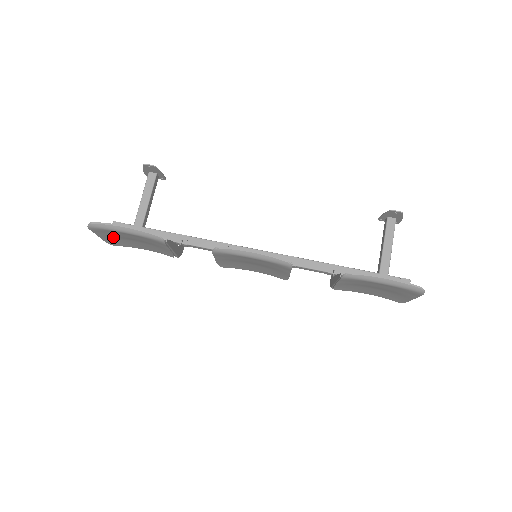
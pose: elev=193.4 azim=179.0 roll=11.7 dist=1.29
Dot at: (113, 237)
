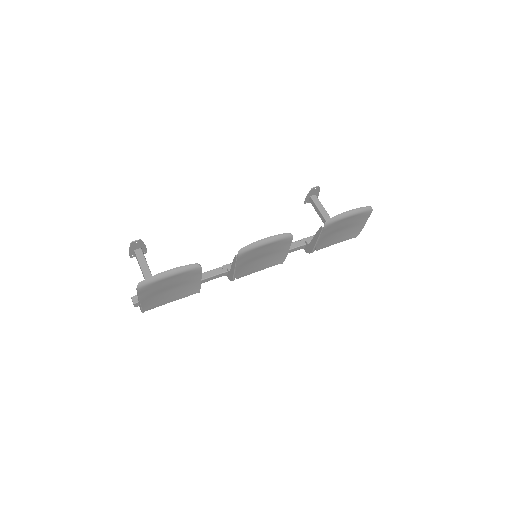
Dot at: (151, 296)
